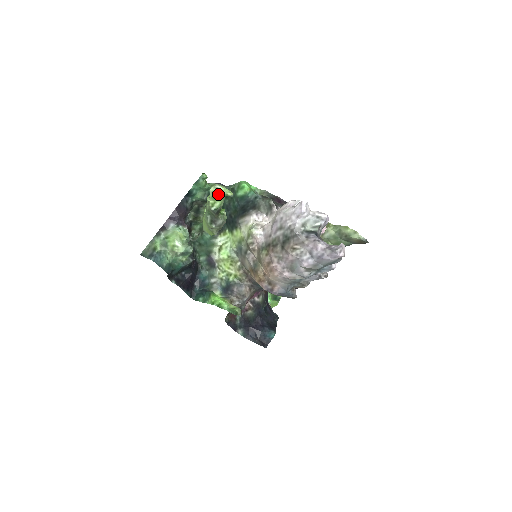
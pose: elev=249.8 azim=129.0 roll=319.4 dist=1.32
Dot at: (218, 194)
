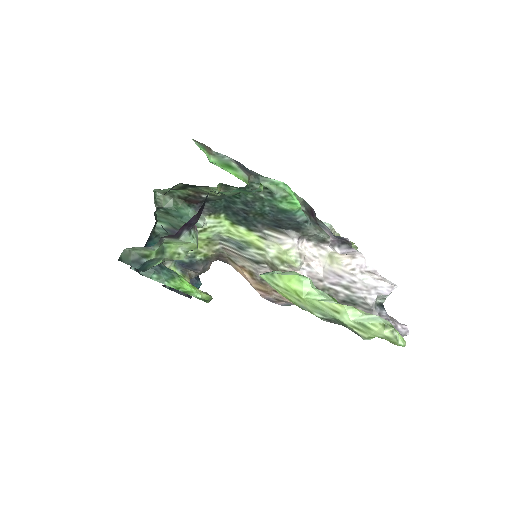
Dot at: (395, 343)
